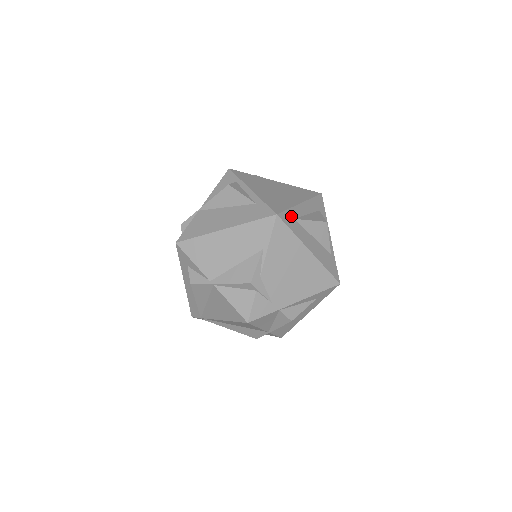
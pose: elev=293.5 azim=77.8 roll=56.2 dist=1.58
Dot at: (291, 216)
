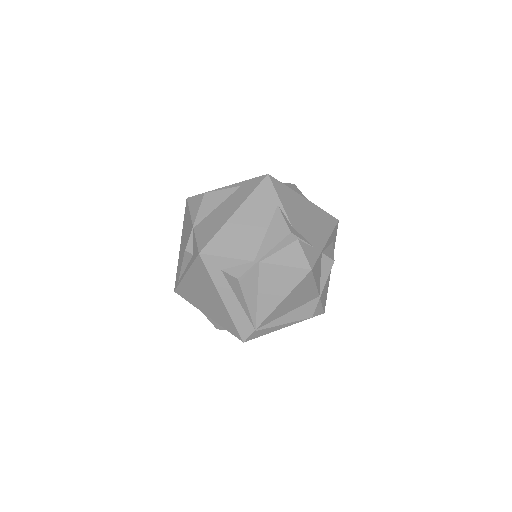
Dot at: occluded
